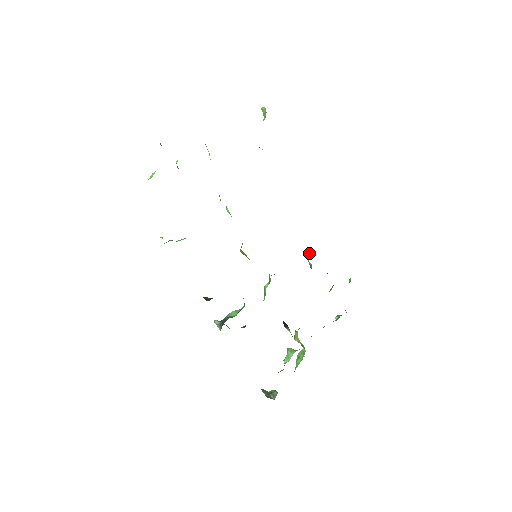
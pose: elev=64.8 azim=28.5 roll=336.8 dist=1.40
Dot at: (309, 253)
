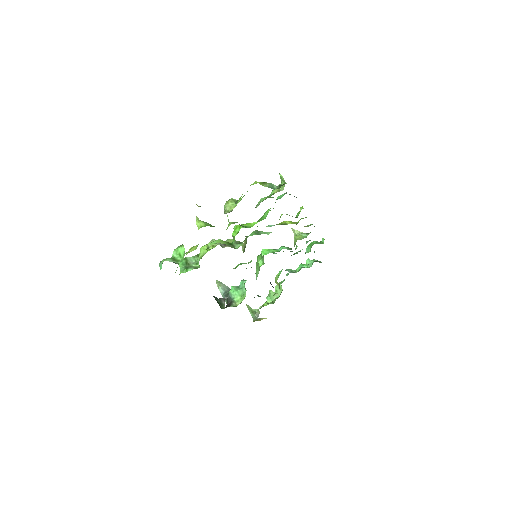
Dot at: (295, 230)
